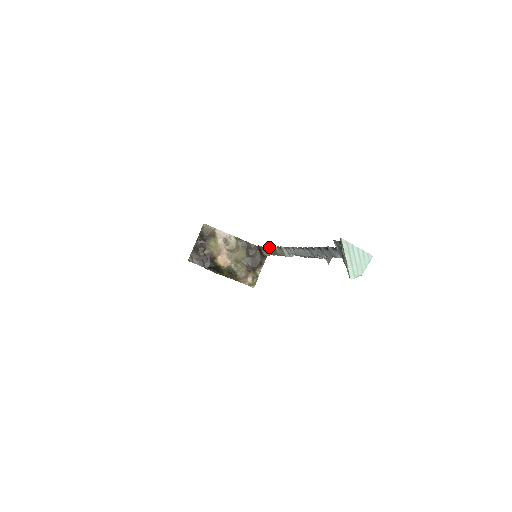
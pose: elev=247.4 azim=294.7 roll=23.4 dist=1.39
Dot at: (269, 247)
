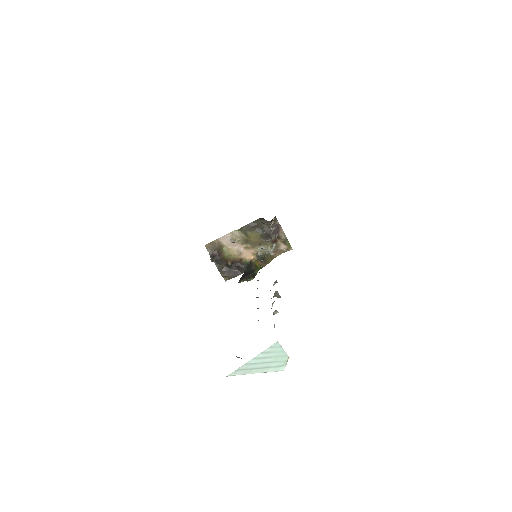
Dot at: occluded
